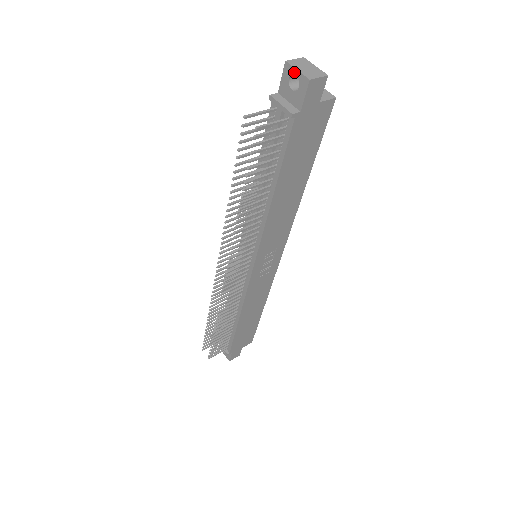
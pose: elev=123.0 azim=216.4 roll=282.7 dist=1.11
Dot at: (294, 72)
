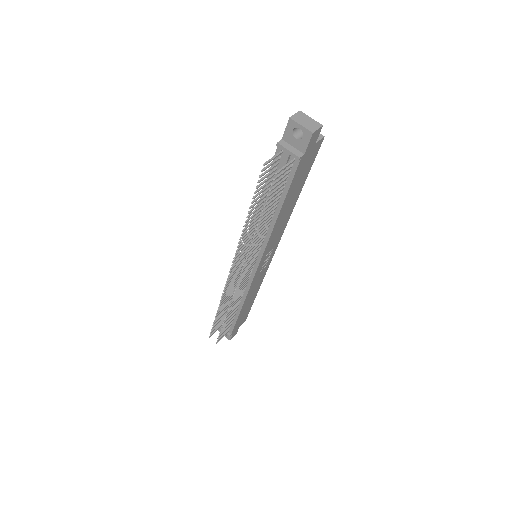
Dot at: (298, 126)
